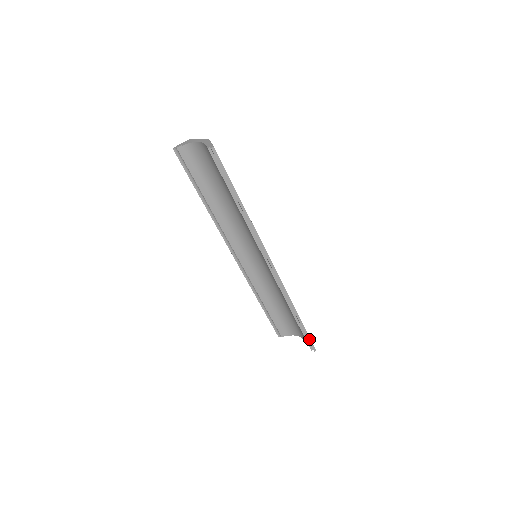
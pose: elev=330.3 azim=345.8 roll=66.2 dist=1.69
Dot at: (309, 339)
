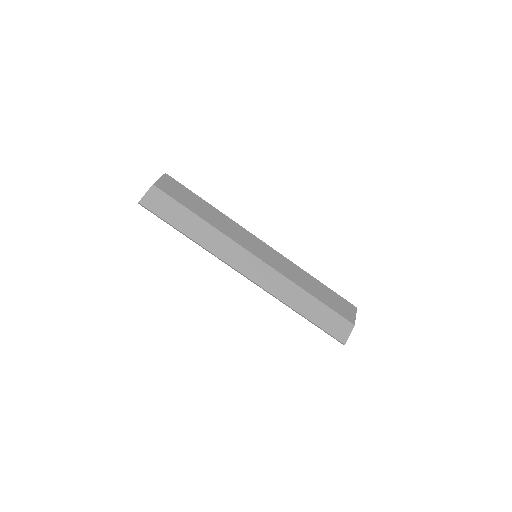
Dot at: (328, 334)
